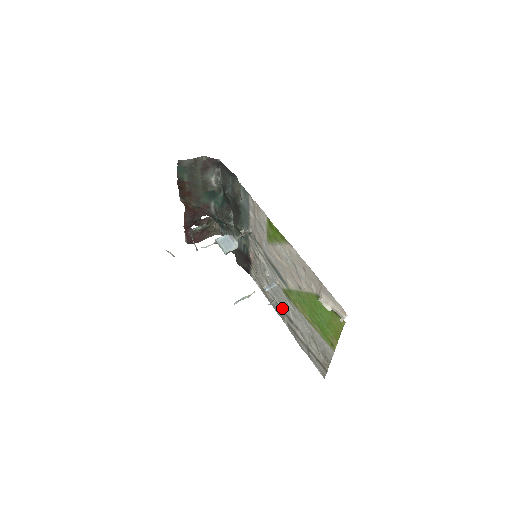
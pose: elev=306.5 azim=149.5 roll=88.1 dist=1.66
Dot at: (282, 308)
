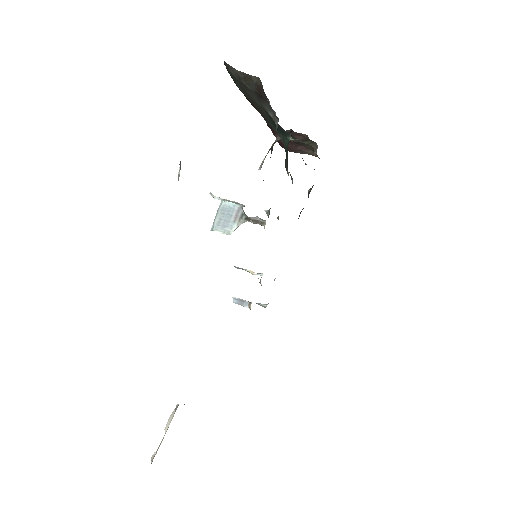
Dot at: occluded
